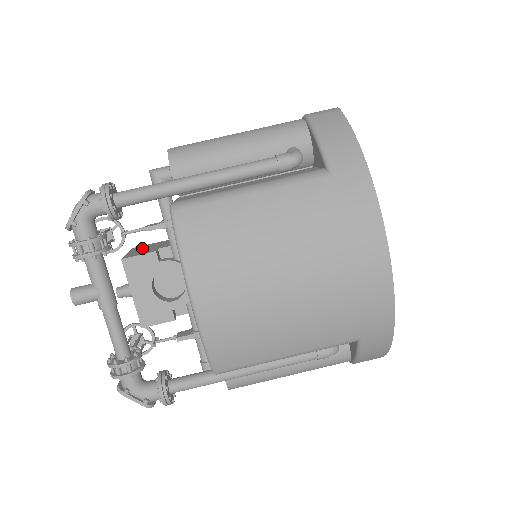
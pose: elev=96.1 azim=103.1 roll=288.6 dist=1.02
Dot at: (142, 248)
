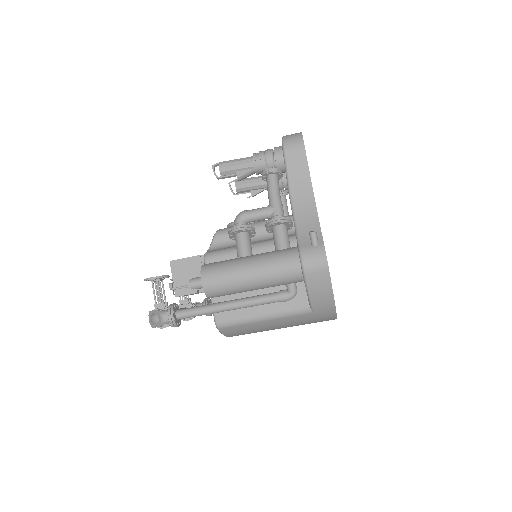
Dot at: (180, 272)
